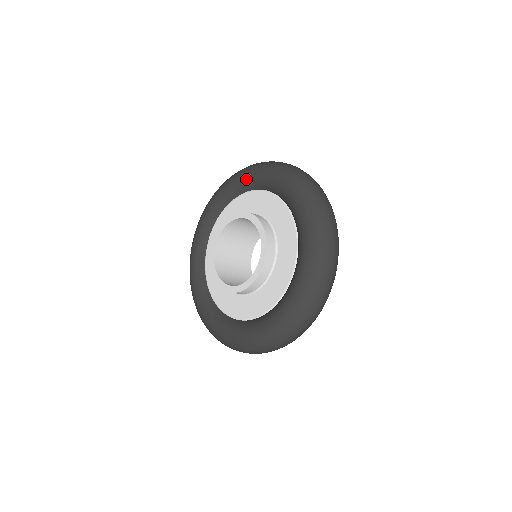
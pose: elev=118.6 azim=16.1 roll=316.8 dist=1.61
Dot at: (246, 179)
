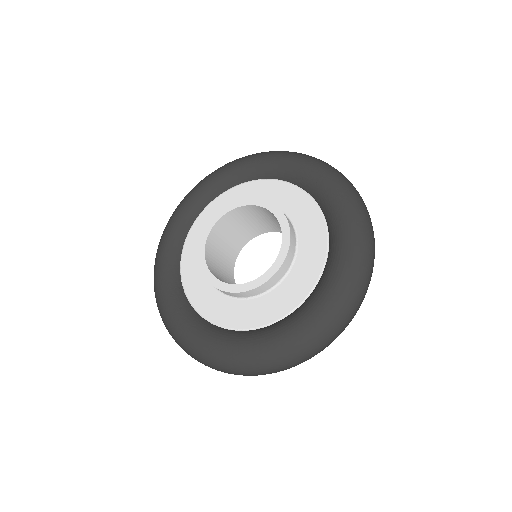
Dot at: (187, 208)
